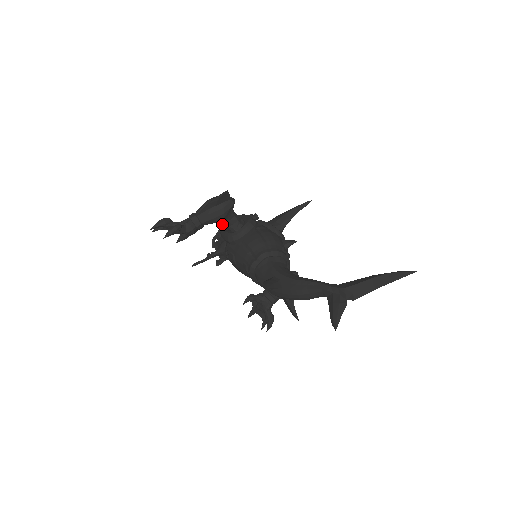
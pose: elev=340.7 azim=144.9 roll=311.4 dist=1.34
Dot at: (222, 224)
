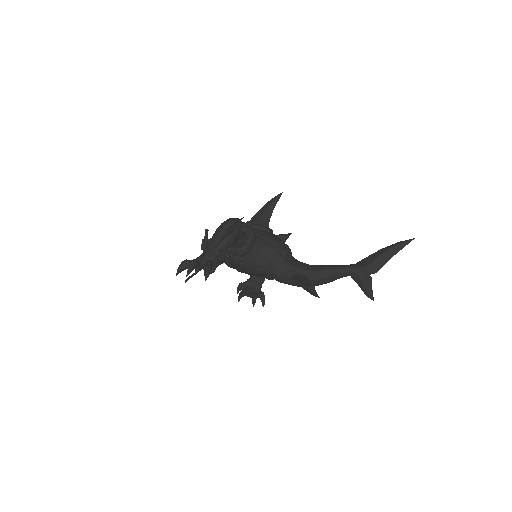
Dot at: (205, 235)
